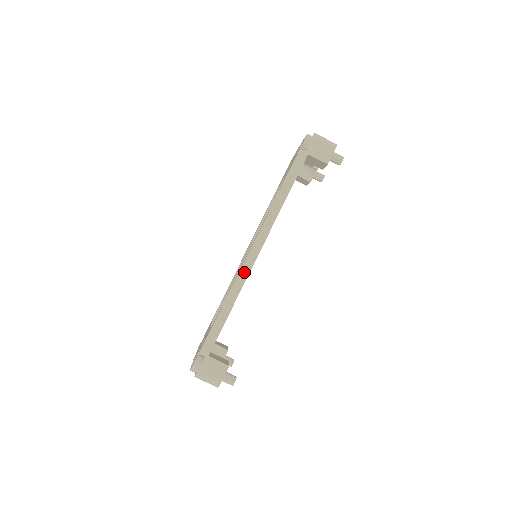
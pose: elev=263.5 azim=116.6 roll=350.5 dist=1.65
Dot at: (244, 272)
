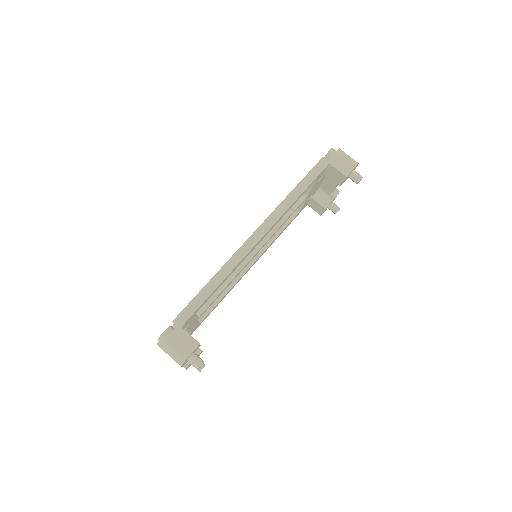
Dot at: (241, 253)
